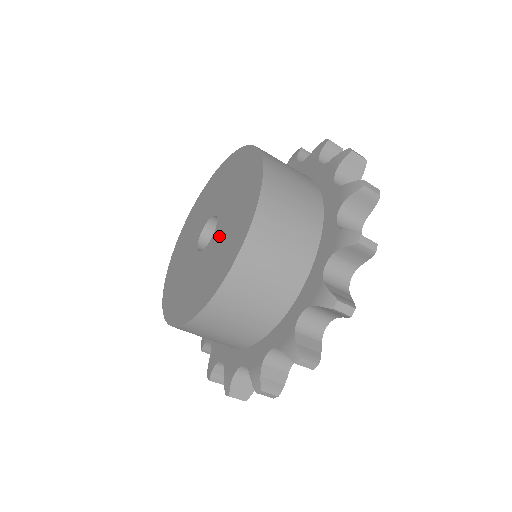
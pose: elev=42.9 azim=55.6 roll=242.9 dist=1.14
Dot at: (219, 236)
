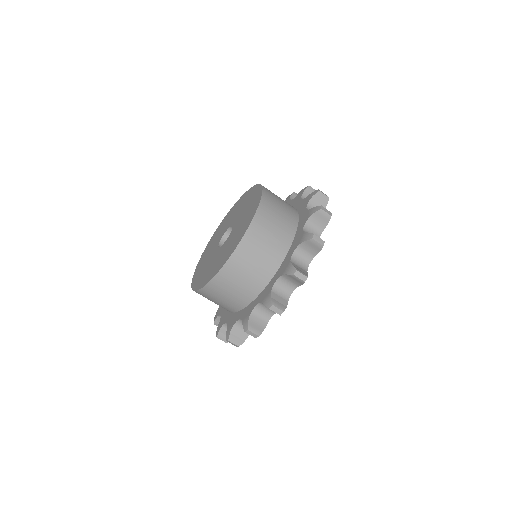
Dot at: (239, 217)
